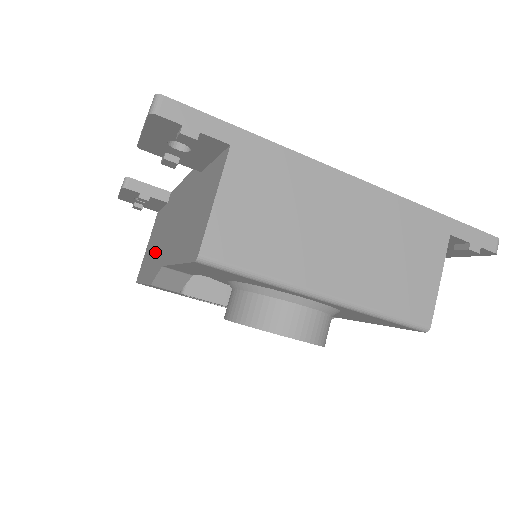
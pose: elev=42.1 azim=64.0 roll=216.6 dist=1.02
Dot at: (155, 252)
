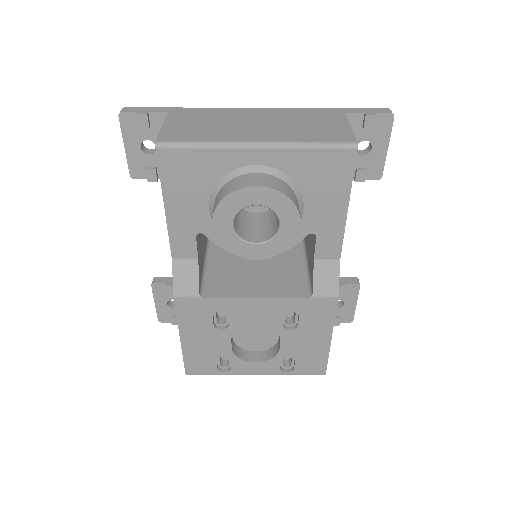
Dot at: occluded
